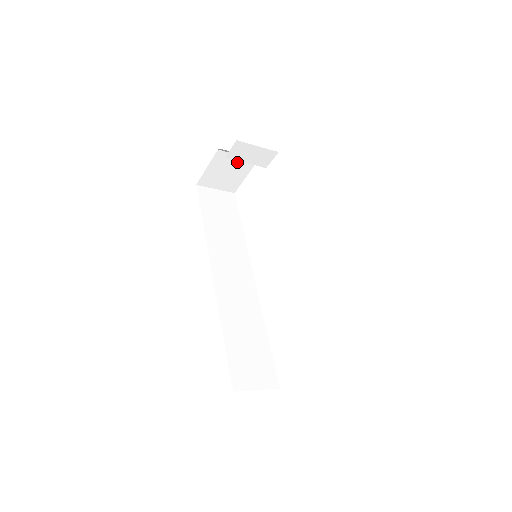
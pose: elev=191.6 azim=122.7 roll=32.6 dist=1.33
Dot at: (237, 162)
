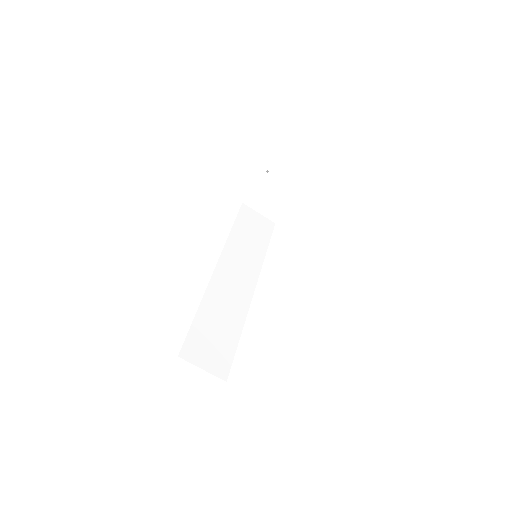
Dot at: (281, 190)
